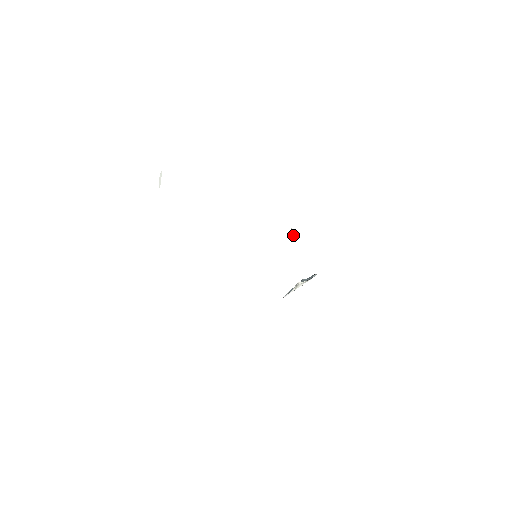
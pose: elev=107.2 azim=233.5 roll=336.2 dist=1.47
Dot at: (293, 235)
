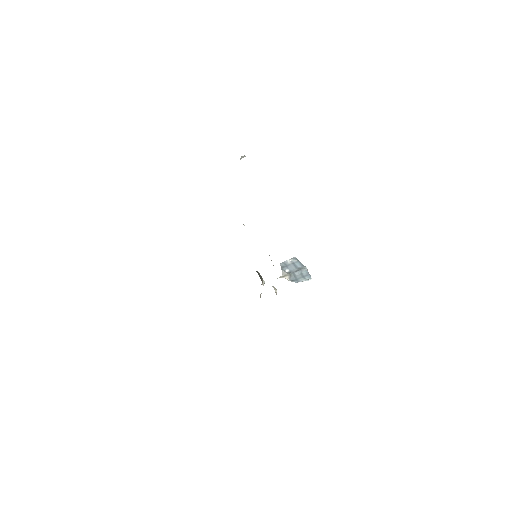
Dot at: occluded
